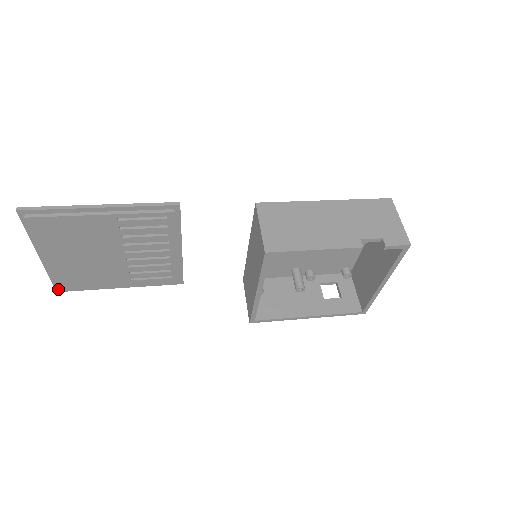
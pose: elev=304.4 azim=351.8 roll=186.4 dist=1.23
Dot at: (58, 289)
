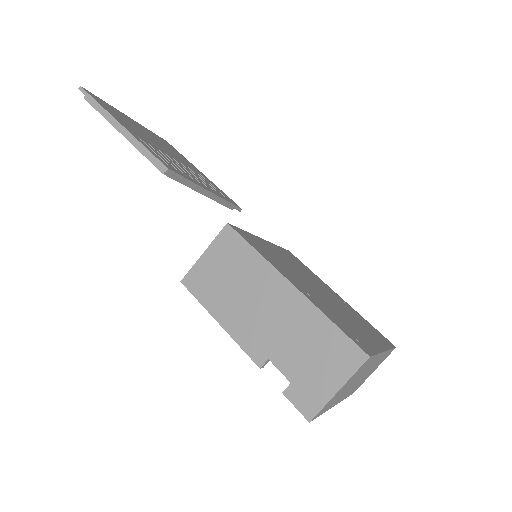
Dot at: occluded
